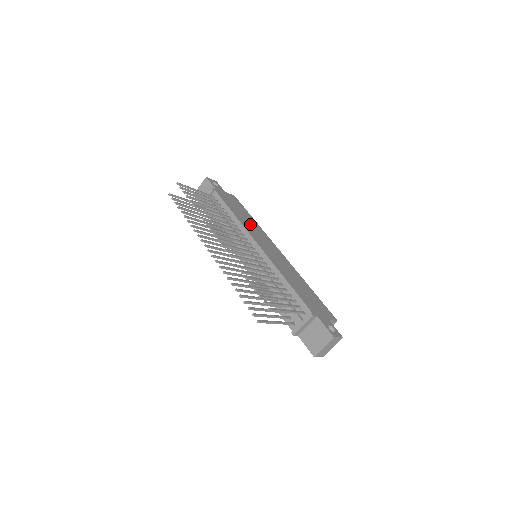
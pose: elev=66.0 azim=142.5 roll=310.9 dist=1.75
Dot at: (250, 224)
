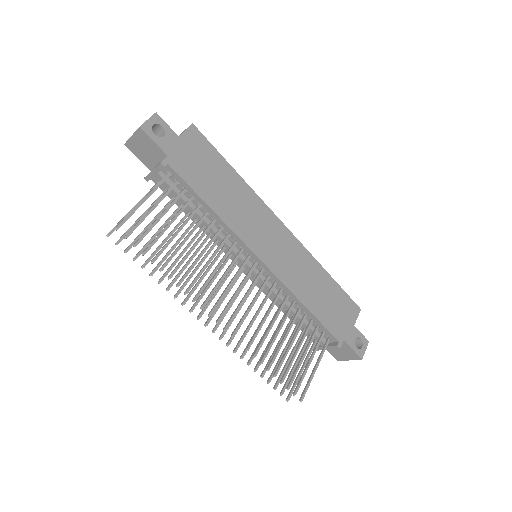
Dot at: (237, 204)
